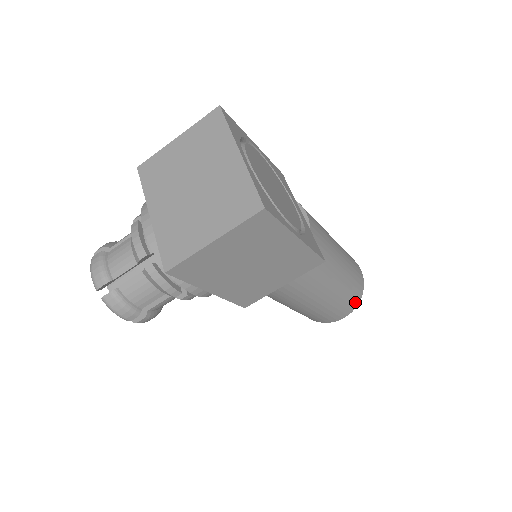
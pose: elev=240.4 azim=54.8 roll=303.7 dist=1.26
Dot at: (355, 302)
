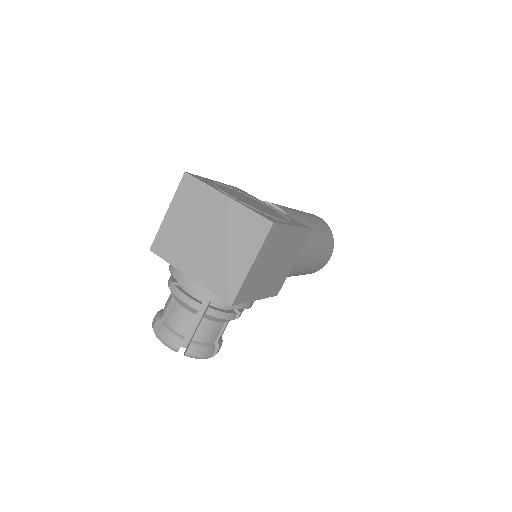
Dot at: (332, 242)
